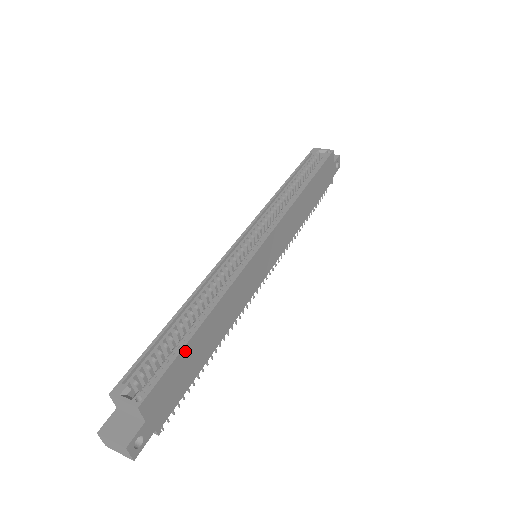
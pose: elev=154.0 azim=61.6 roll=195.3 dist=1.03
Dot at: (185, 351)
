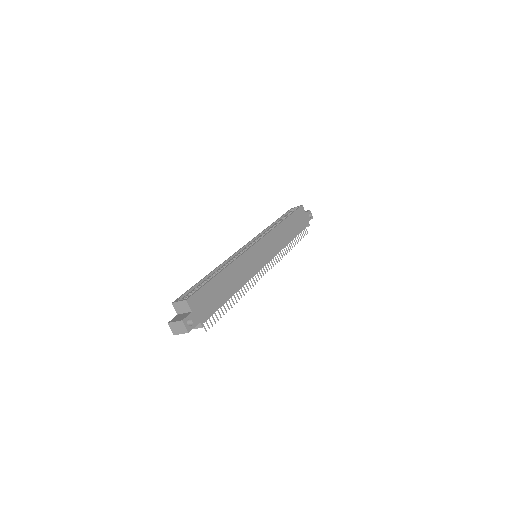
Dot at: (211, 283)
